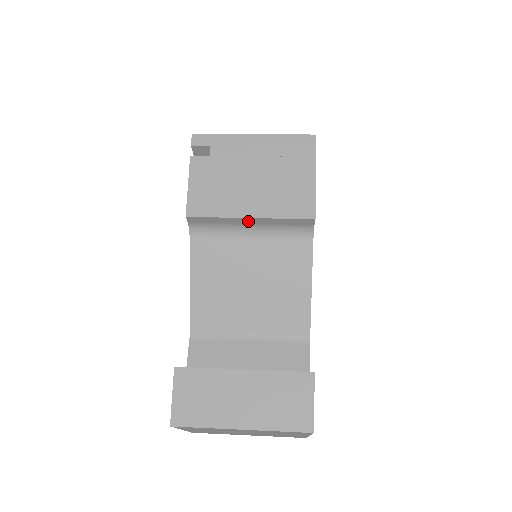
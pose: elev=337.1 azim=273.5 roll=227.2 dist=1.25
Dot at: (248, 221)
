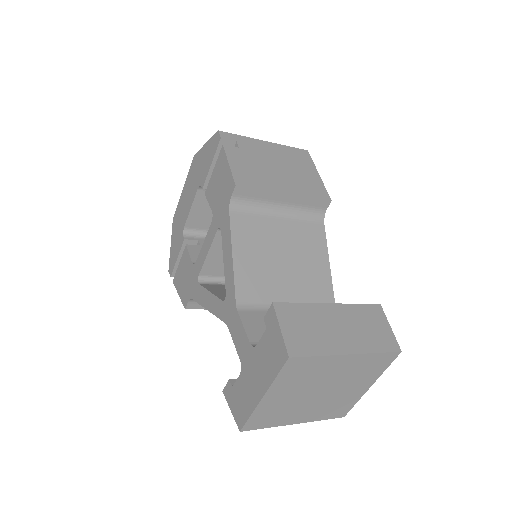
Dot at: (282, 198)
